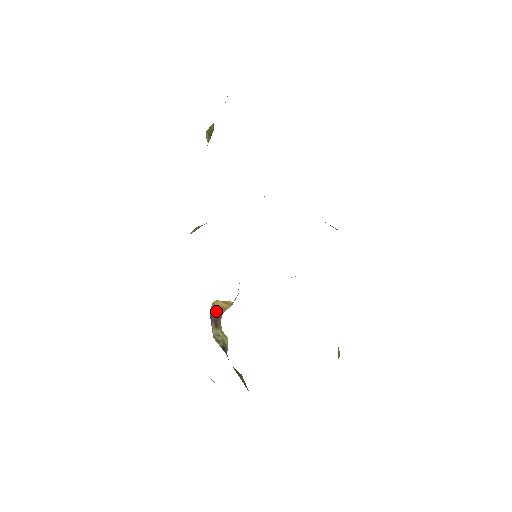
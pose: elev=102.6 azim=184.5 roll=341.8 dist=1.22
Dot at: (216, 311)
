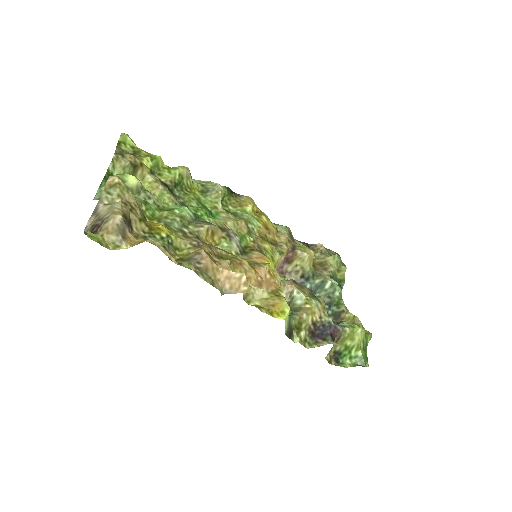
Dot at: occluded
